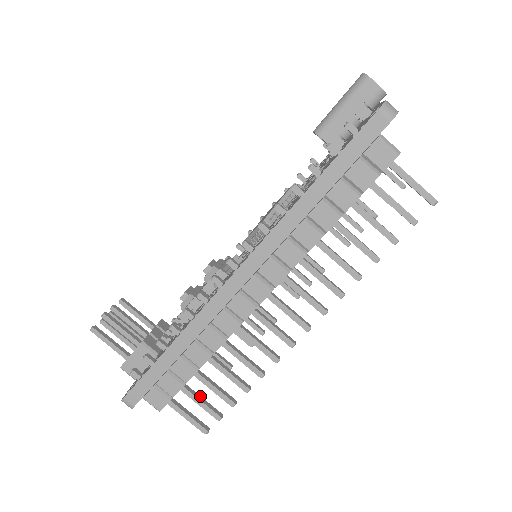
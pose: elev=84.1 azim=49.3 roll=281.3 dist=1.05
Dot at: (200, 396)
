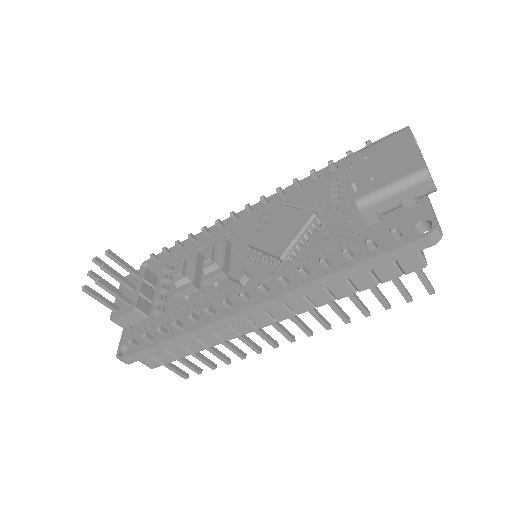
Dot at: (187, 359)
